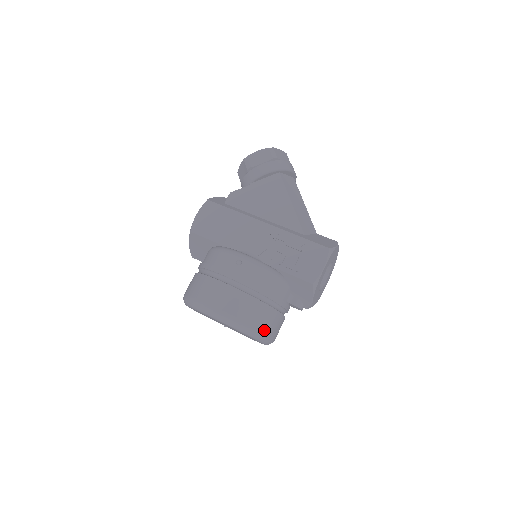
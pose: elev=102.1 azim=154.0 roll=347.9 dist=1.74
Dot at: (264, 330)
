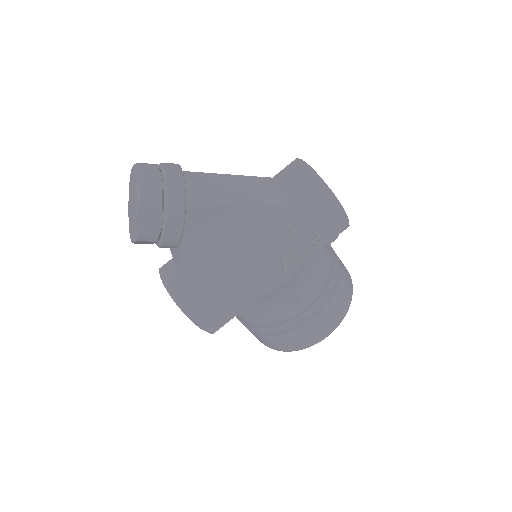
Dot at: (351, 285)
